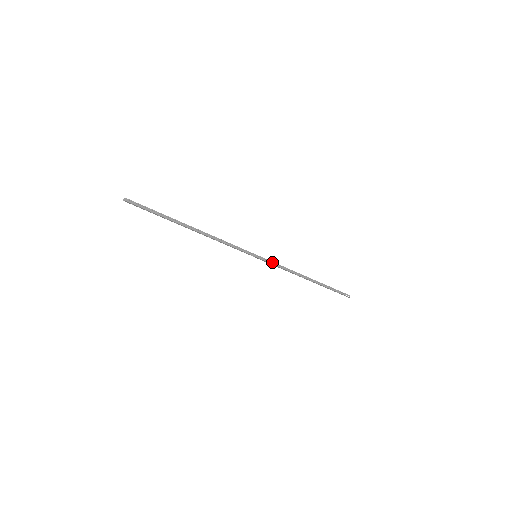
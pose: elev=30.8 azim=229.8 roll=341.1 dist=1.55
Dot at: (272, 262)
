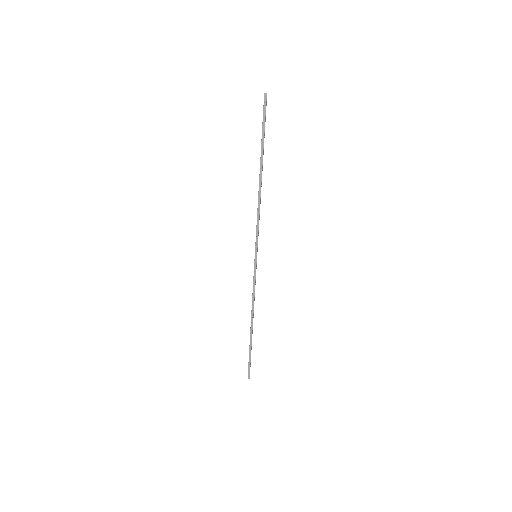
Dot at: occluded
